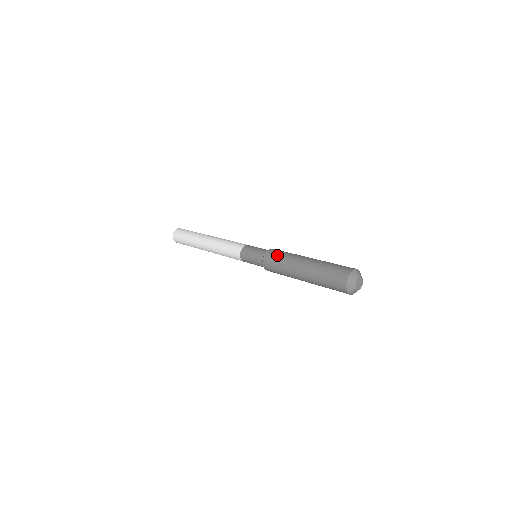
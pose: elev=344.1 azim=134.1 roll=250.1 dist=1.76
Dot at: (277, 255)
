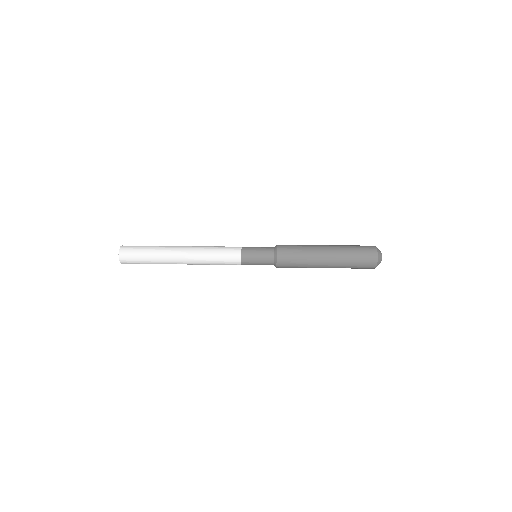
Dot at: (292, 245)
